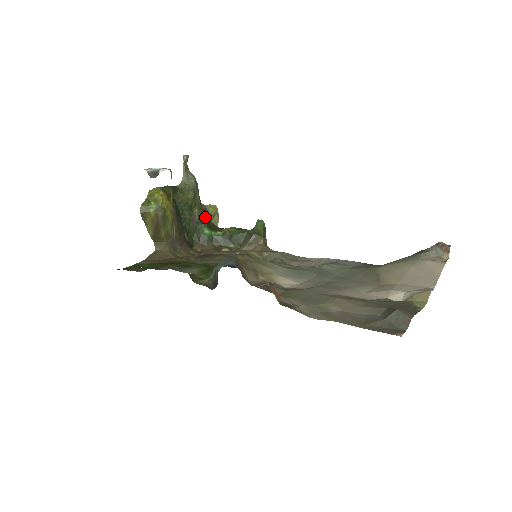
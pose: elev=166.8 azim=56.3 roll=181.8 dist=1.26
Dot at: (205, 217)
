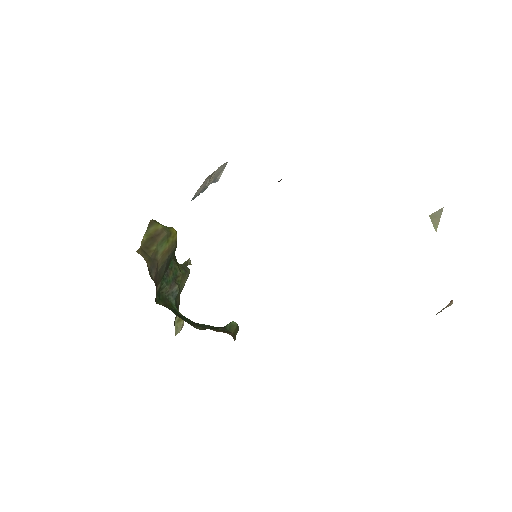
Dot at: occluded
